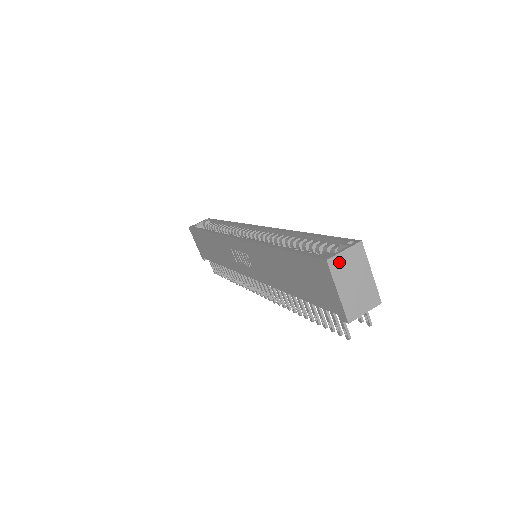
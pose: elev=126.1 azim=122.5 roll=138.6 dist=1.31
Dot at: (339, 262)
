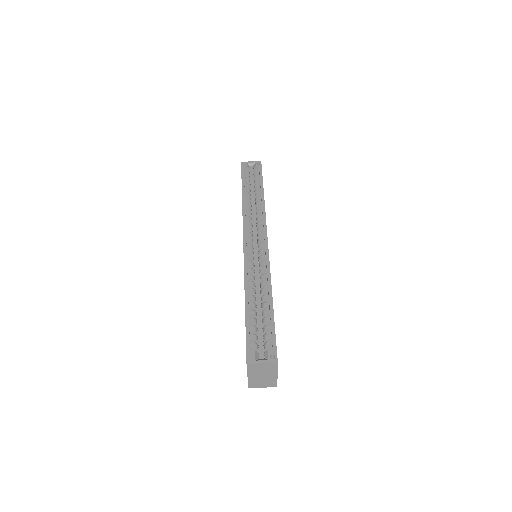
Dot at: (255, 366)
